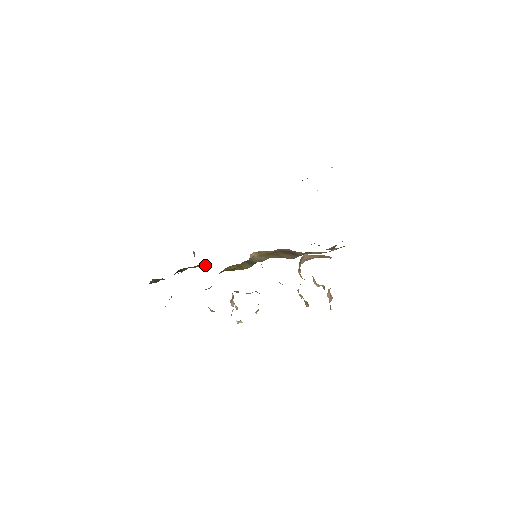
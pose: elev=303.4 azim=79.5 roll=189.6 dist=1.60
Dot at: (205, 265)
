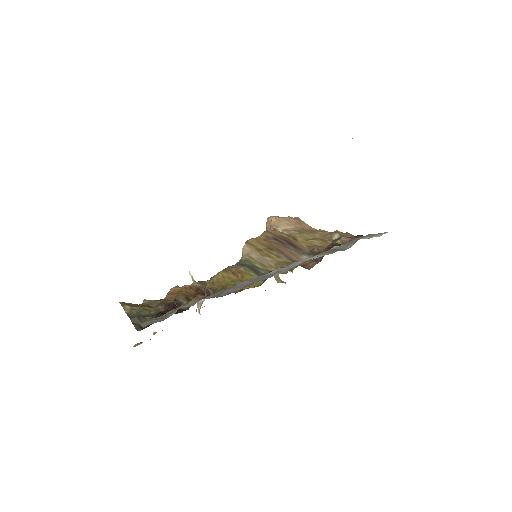
Dot at: (208, 288)
